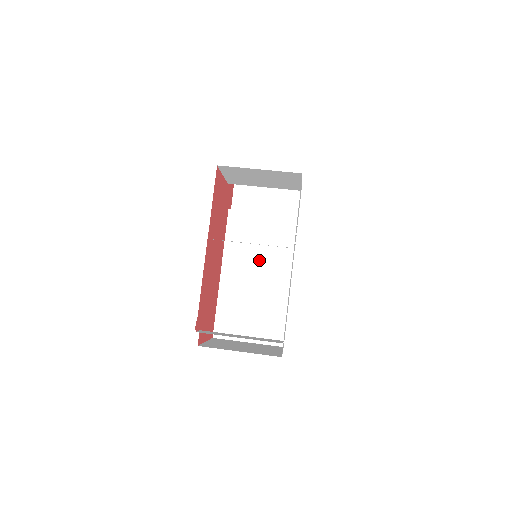
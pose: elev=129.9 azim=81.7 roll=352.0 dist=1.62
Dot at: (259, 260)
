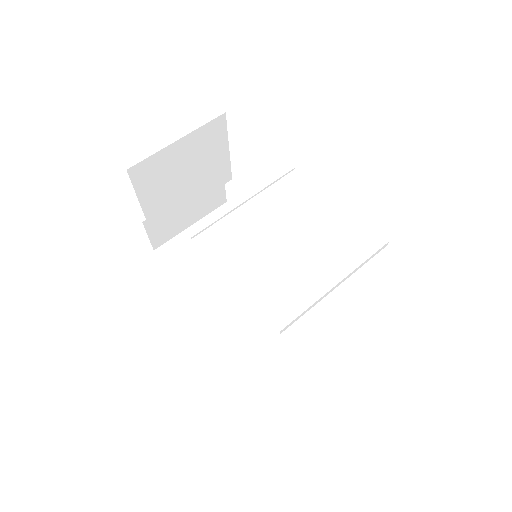
Dot at: (258, 283)
